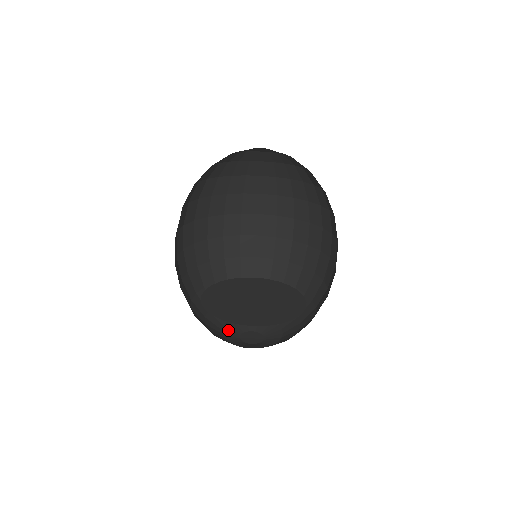
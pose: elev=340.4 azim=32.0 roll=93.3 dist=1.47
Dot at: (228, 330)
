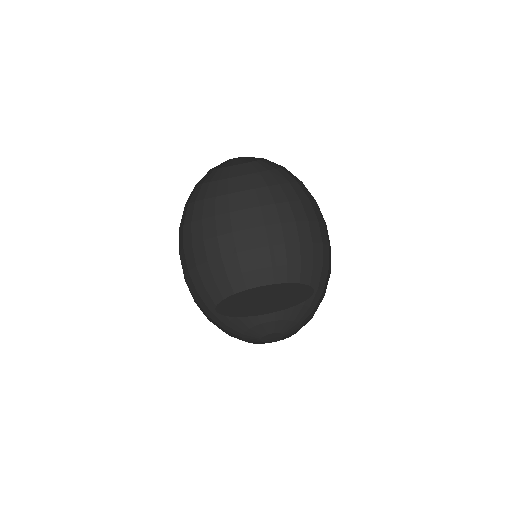
Dot at: (250, 341)
